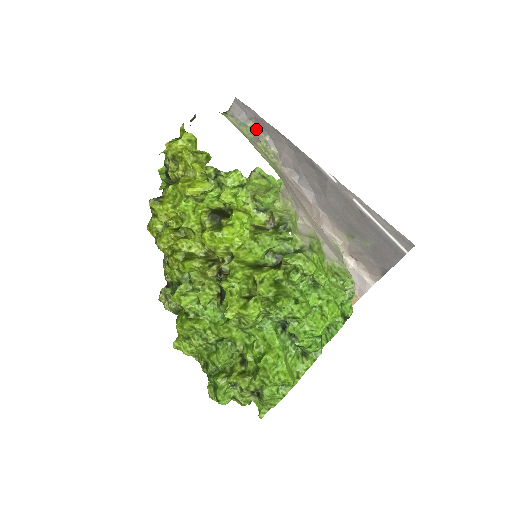
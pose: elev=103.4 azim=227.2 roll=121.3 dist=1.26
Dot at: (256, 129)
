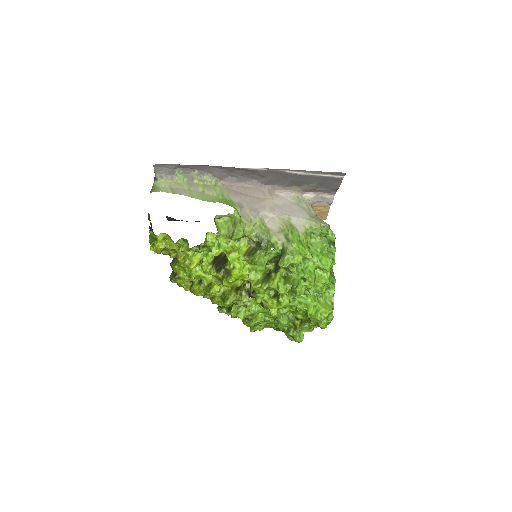
Dot at: (184, 171)
